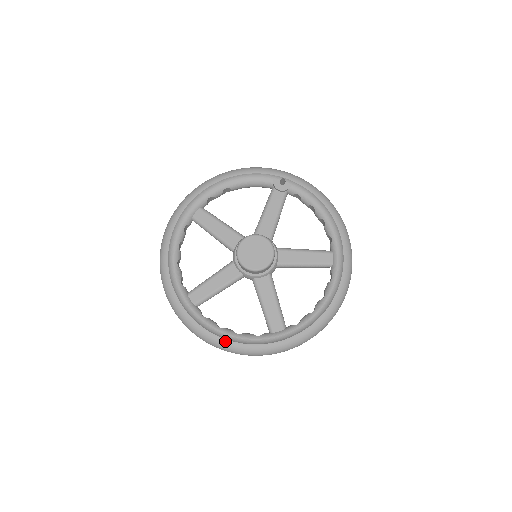
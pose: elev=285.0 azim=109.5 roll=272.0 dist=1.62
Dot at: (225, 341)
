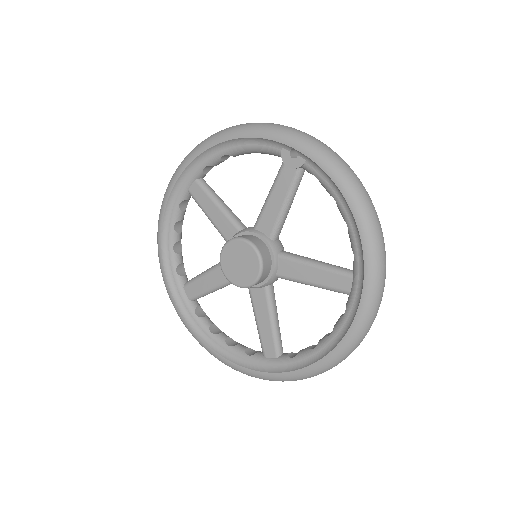
Dot at: (212, 351)
